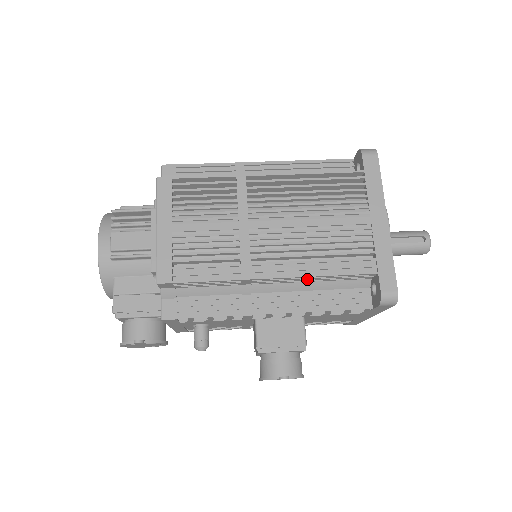
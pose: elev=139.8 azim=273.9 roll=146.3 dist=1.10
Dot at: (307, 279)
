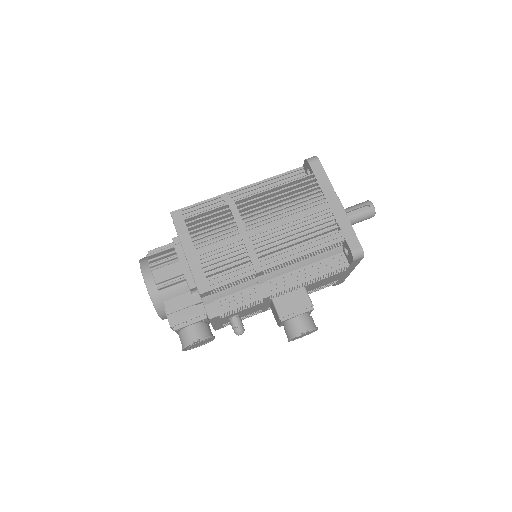
Dot at: (299, 259)
